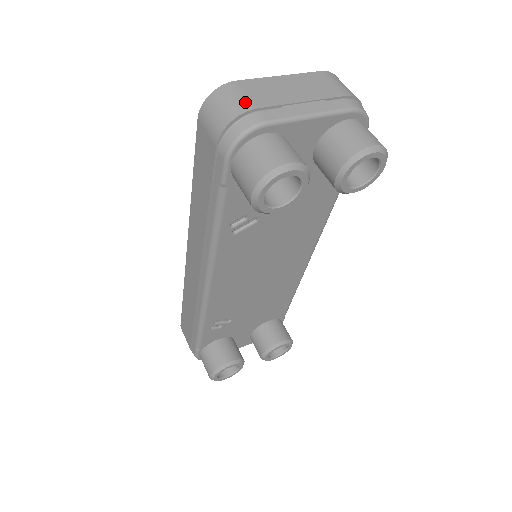
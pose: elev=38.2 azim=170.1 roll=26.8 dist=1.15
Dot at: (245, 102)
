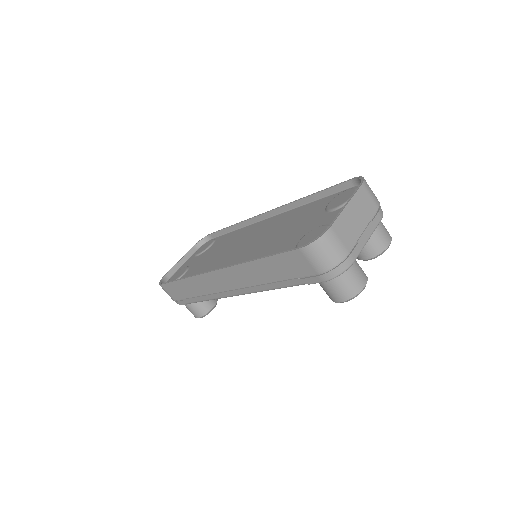
Dot at: (342, 248)
